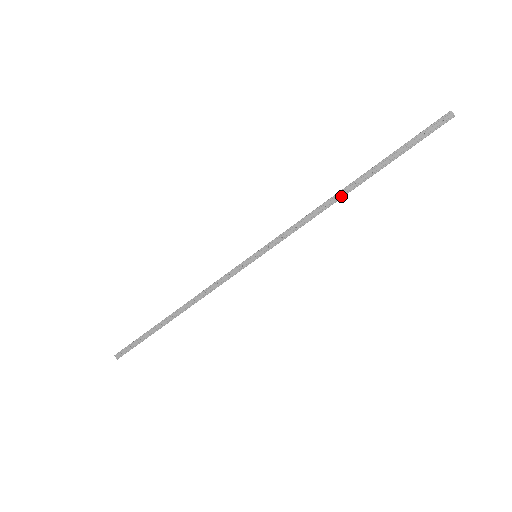
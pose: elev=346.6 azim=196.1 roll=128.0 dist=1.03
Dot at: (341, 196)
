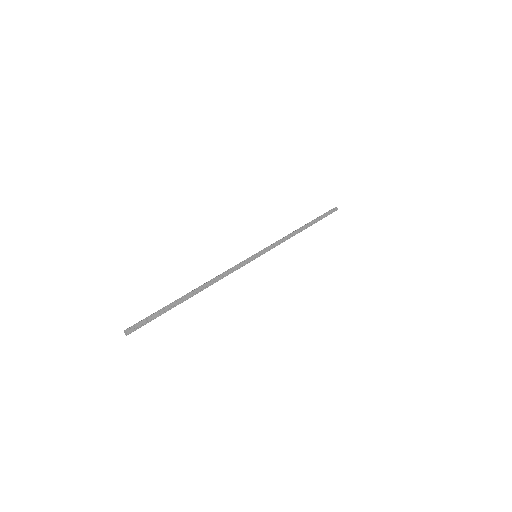
Dot at: (300, 231)
